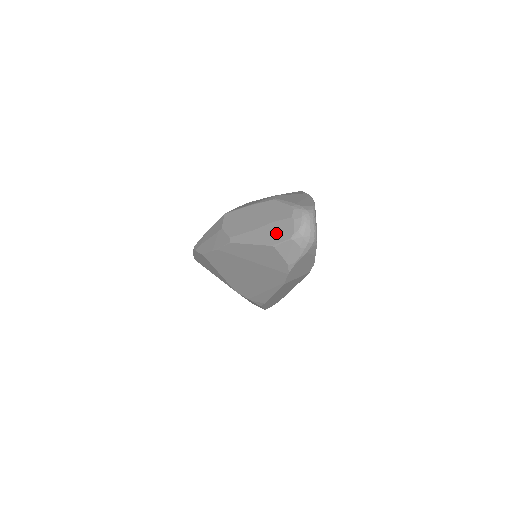
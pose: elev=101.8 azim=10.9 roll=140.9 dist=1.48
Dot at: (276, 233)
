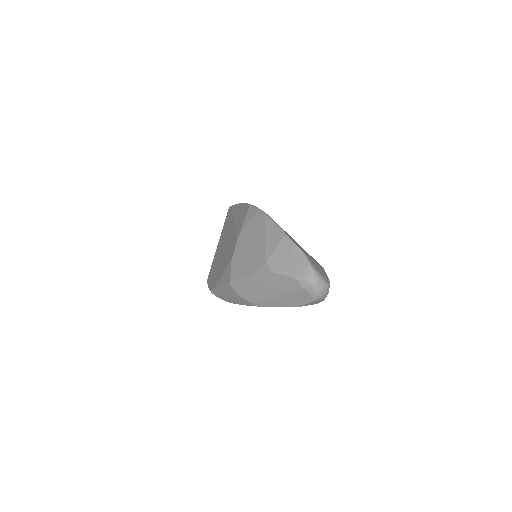
Dot at: (297, 299)
